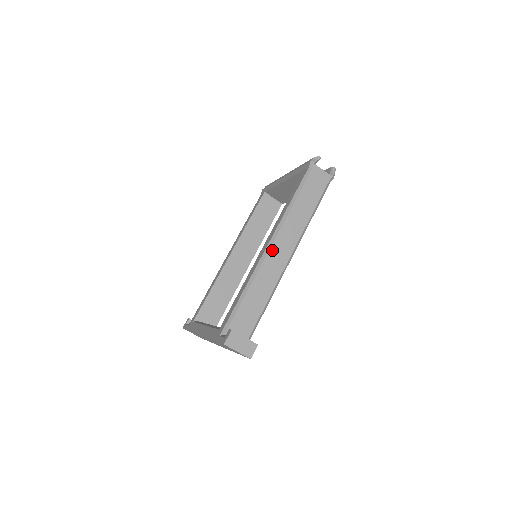
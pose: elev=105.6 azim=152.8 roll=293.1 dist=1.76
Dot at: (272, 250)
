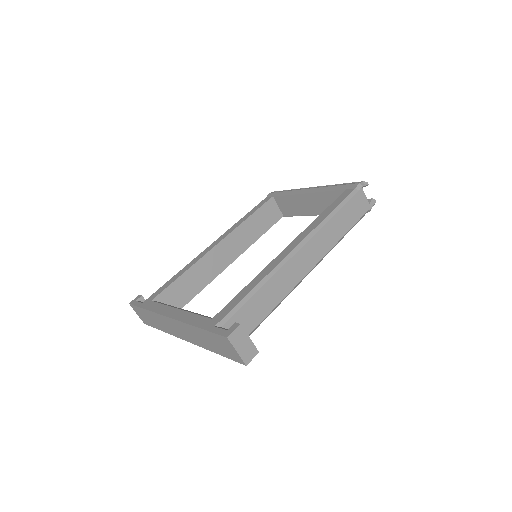
Dot at: (298, 255)
